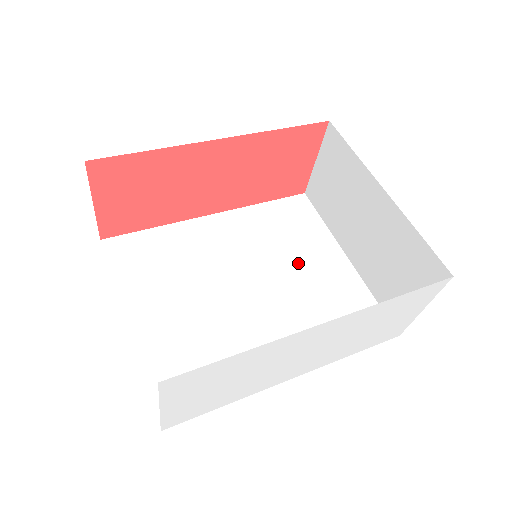
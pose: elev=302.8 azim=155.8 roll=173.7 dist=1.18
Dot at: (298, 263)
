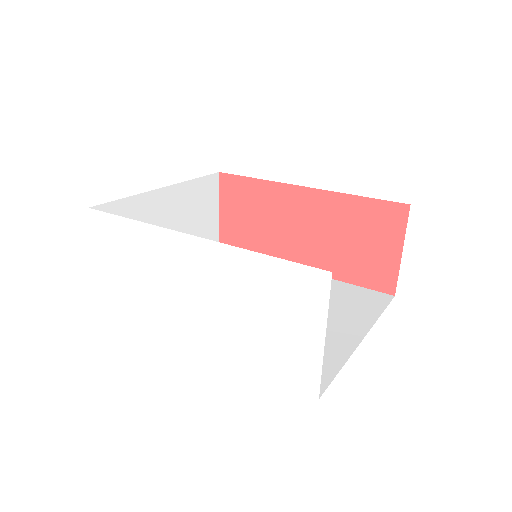
Dot at: occluded
